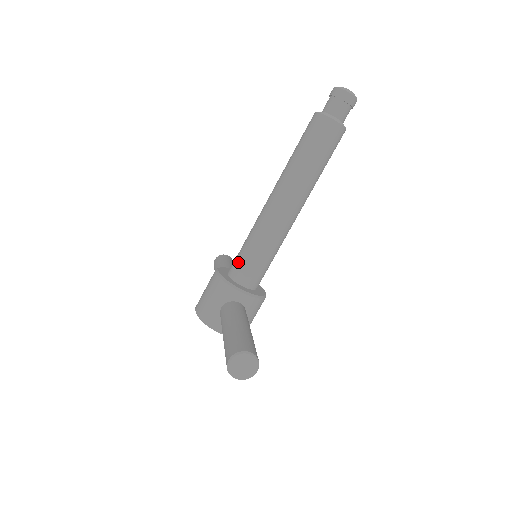
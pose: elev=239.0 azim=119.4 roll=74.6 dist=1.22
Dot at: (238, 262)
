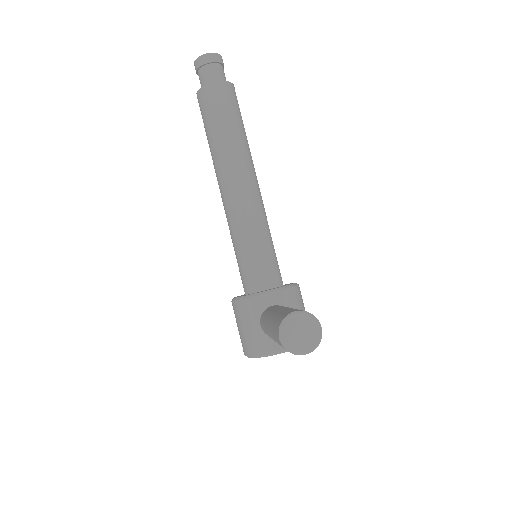
Dot at: (242, 273)
